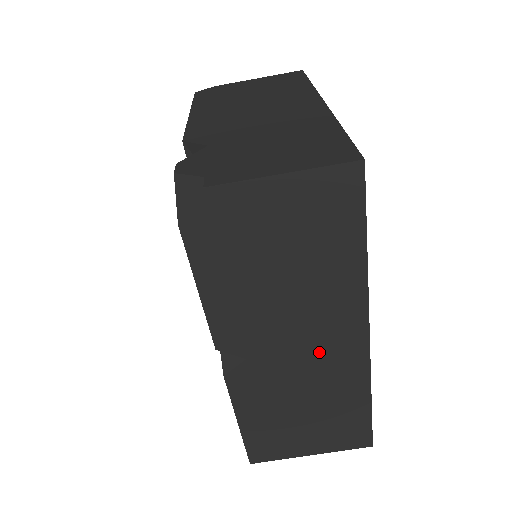
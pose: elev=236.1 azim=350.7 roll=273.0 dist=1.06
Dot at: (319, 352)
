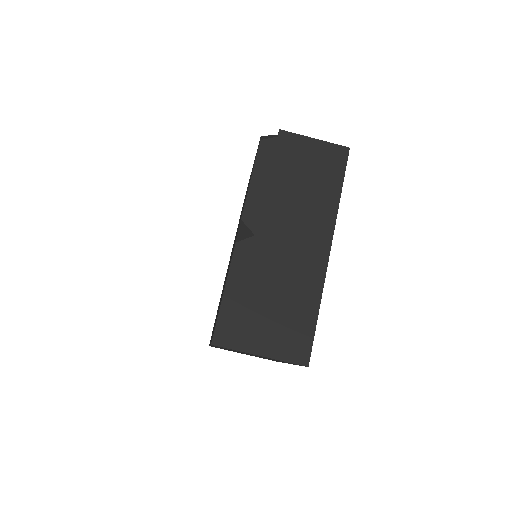
Dot at: (298, 250)
